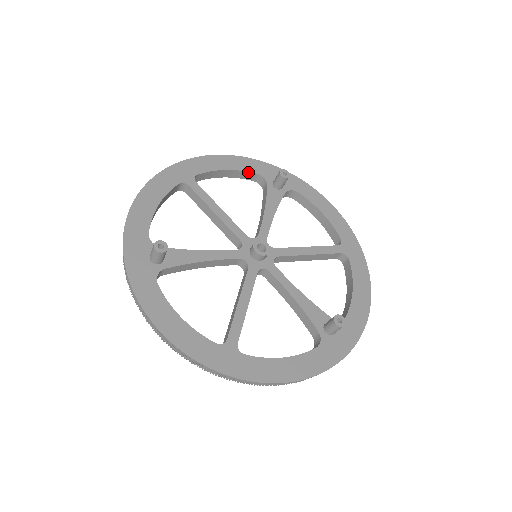
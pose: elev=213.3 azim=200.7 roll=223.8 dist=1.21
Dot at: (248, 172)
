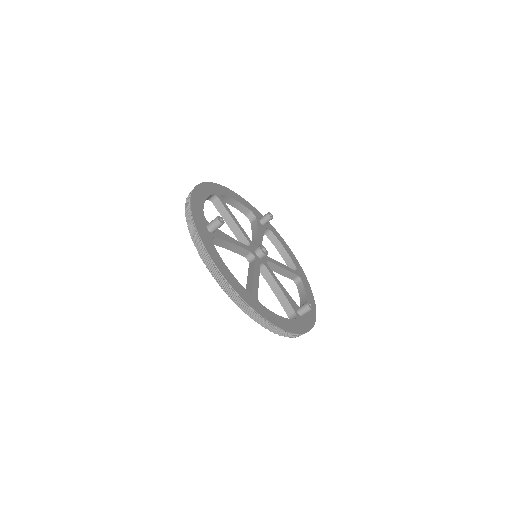
Dot at: (246, 207)
